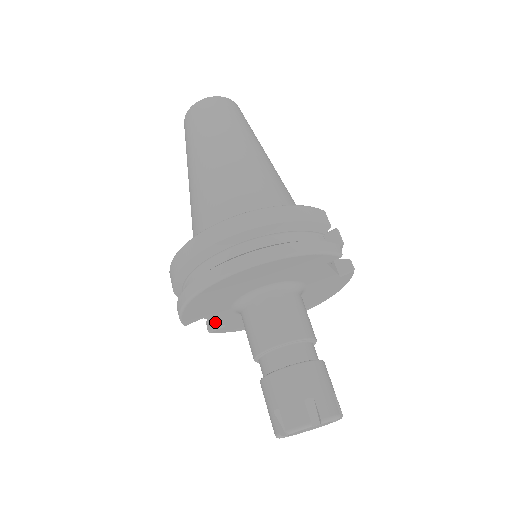
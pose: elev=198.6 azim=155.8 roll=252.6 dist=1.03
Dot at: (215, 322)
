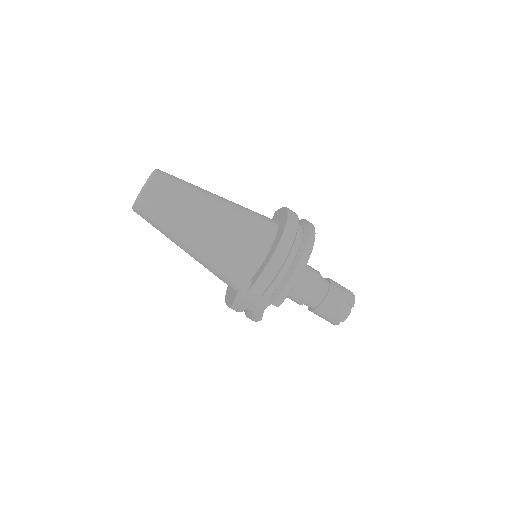
Dot at: (259, 312)
